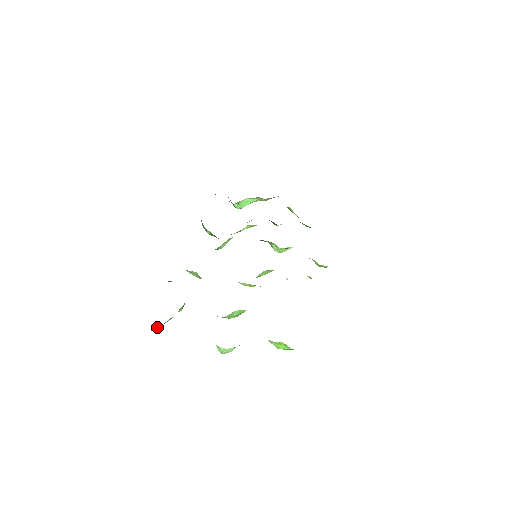
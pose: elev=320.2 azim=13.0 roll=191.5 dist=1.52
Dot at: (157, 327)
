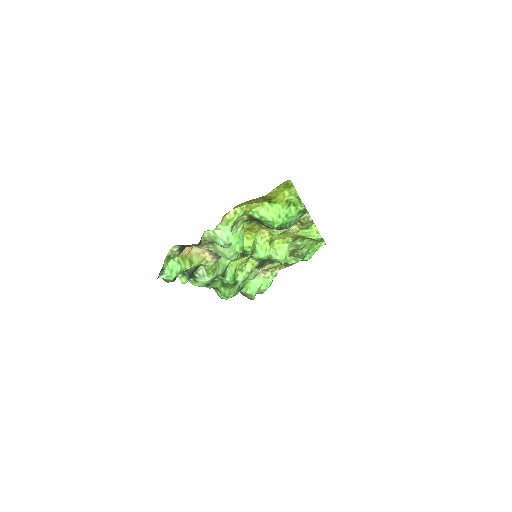
Dot at: (167, 270)
